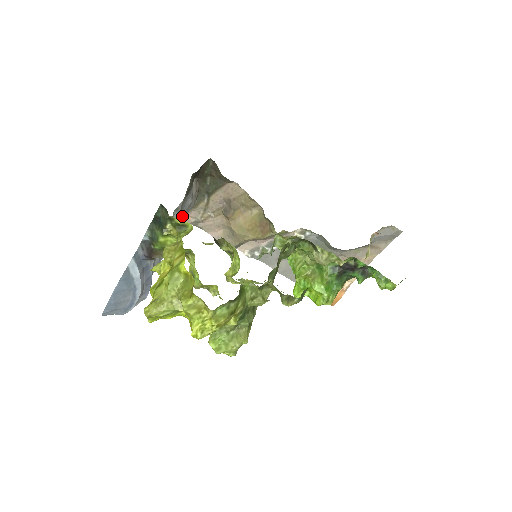
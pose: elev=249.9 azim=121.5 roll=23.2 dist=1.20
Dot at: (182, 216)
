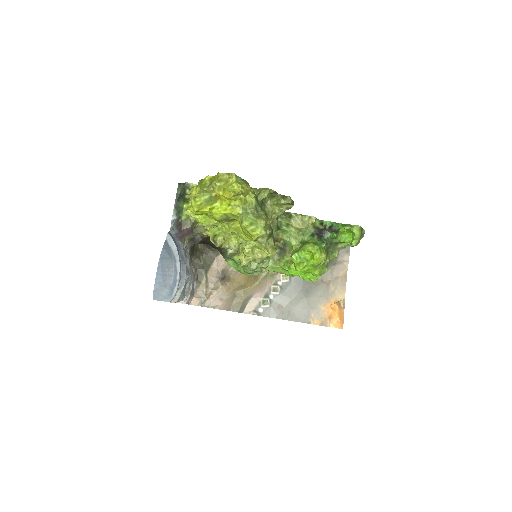
Dot at: occluded
